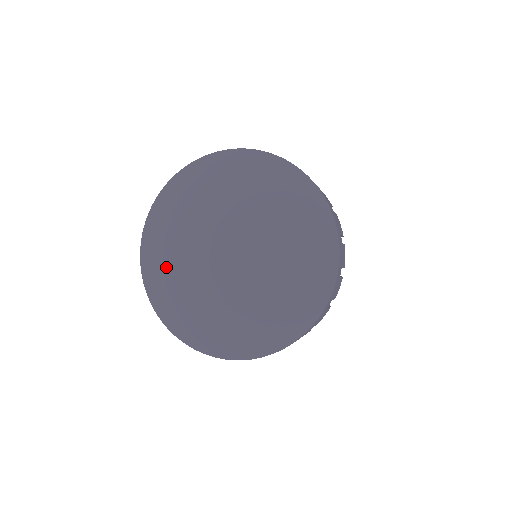
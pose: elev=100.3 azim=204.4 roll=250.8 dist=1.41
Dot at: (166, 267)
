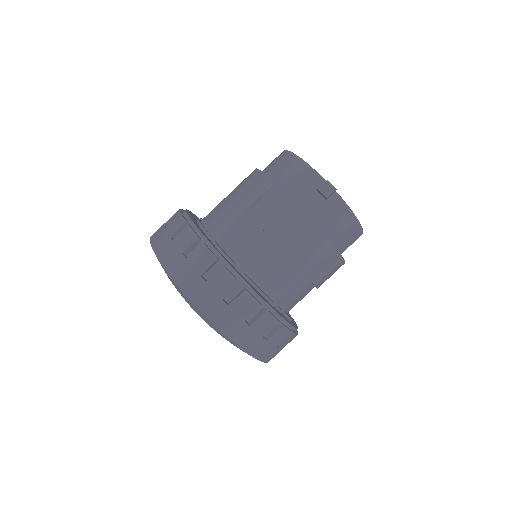
Dot at: occluded
